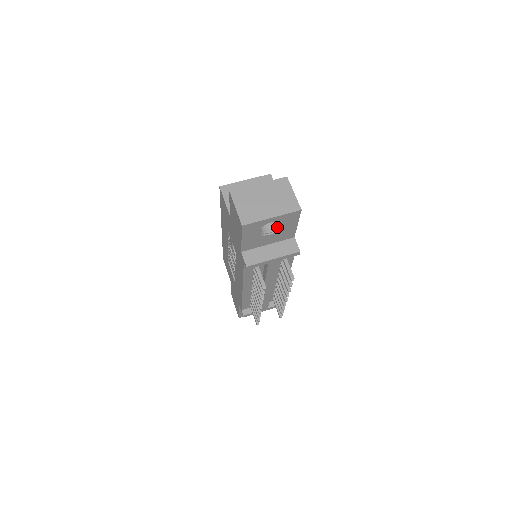
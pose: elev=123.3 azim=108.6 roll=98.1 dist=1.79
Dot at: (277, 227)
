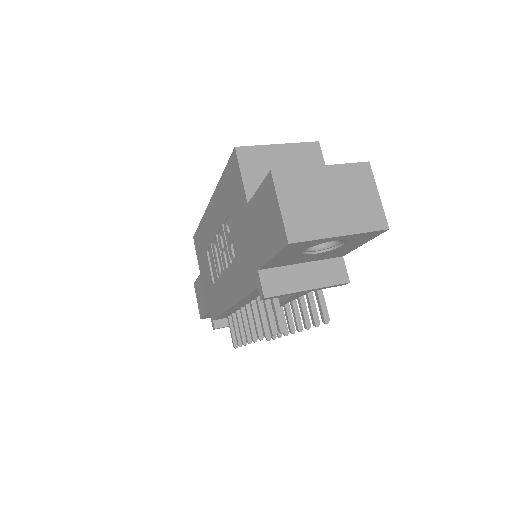
Dot at: (332, 244)
